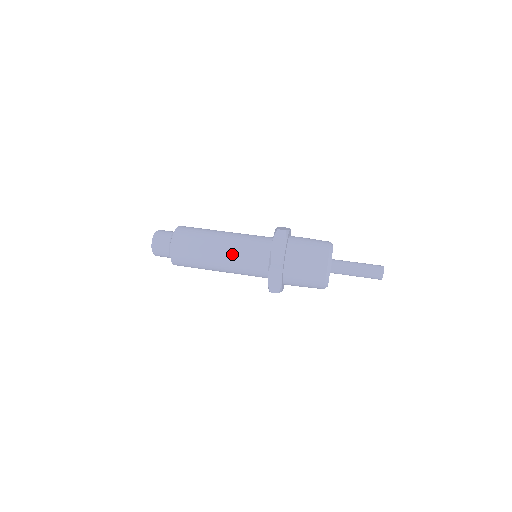
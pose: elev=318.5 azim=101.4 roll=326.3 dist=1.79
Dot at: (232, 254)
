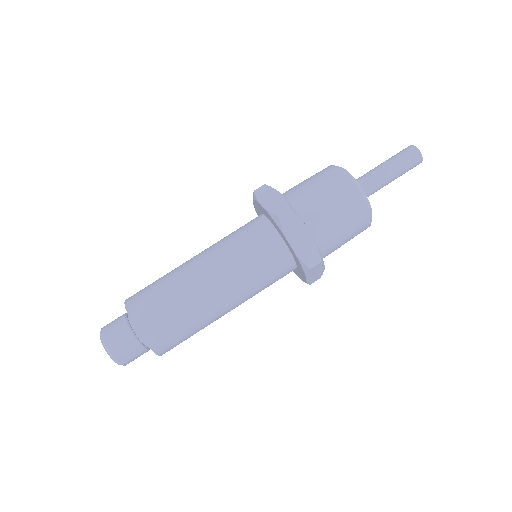
Dot at: occluded
